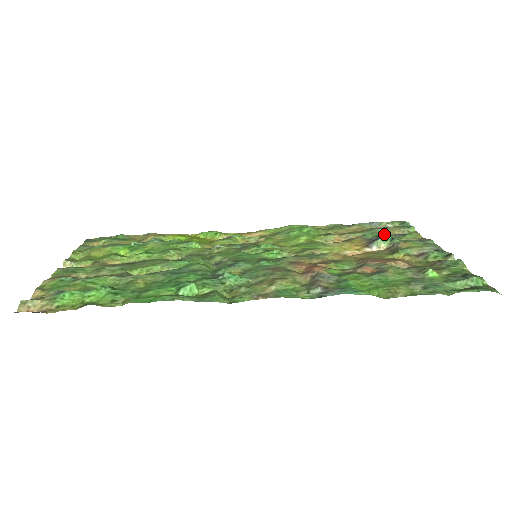
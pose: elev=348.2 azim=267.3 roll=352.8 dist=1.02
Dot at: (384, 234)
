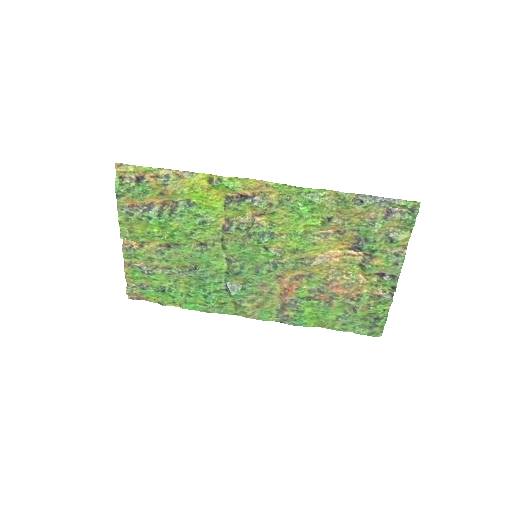
Dot at: (376, 233)
